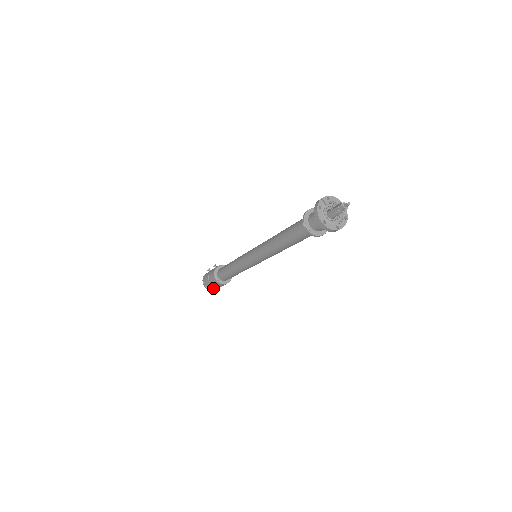
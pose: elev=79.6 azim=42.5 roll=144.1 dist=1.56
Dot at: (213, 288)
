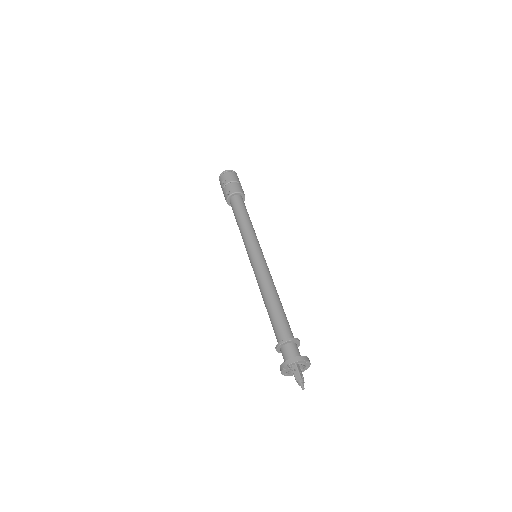
Dot at: occluded
